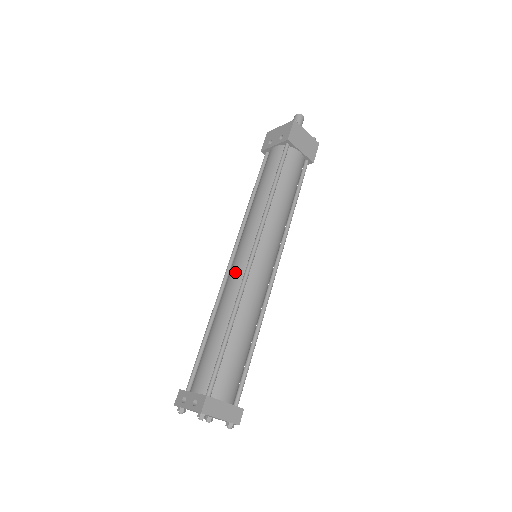
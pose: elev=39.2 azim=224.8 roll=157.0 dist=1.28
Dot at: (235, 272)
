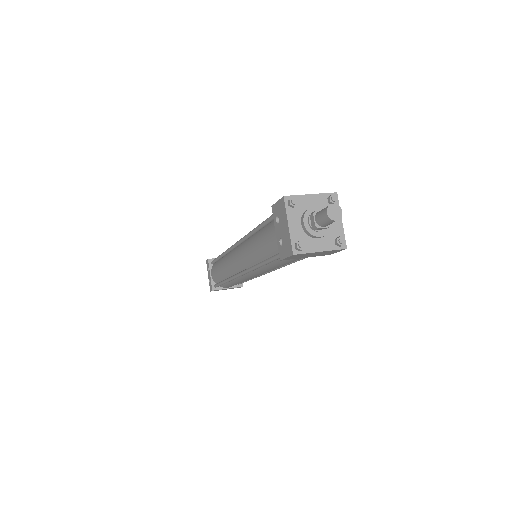
Dot at: (231, 265)
